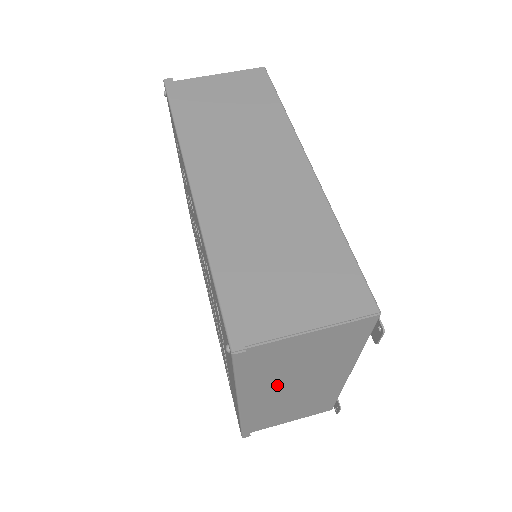
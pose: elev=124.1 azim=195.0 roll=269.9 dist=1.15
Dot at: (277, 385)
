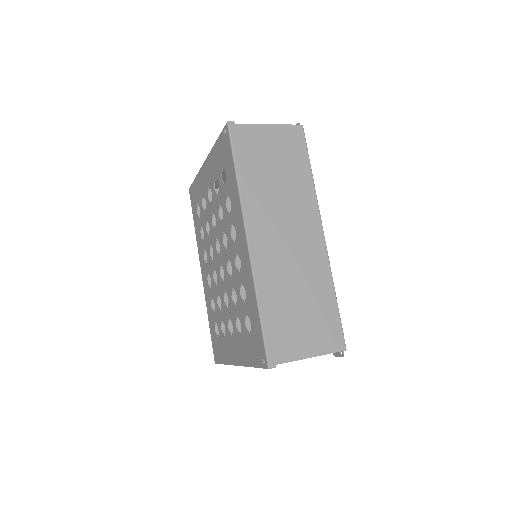
Dot at: occluded
